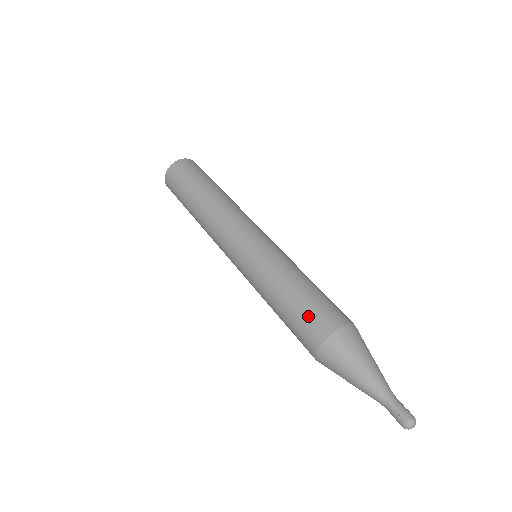
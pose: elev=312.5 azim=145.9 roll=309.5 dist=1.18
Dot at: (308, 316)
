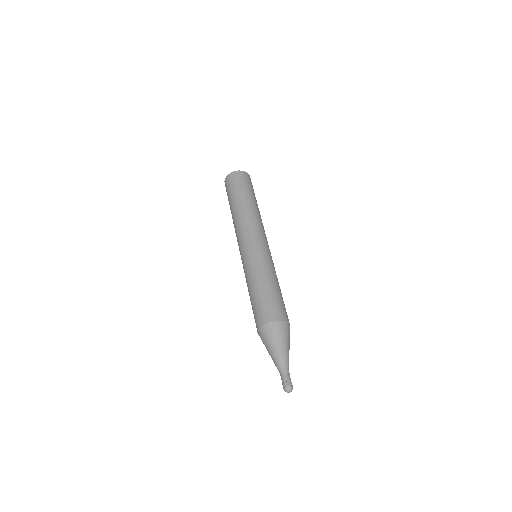
Dot at: (263, 306)
